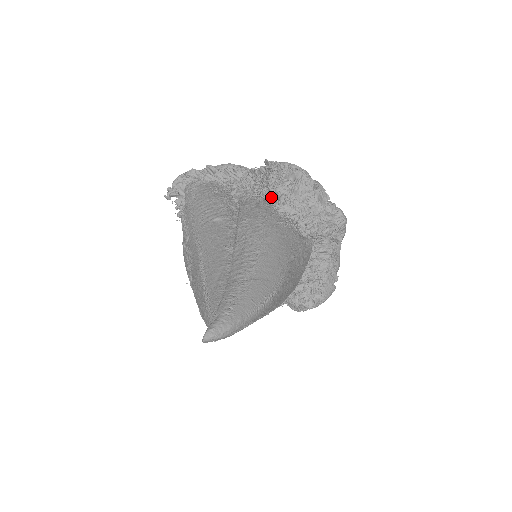
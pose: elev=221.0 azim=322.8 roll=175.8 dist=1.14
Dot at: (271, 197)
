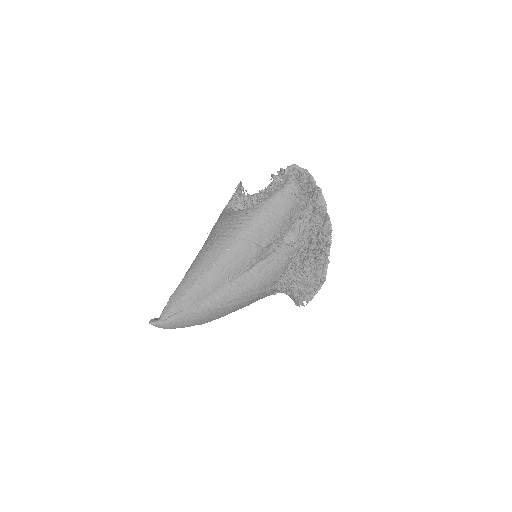
Dot at: (296, 262)
